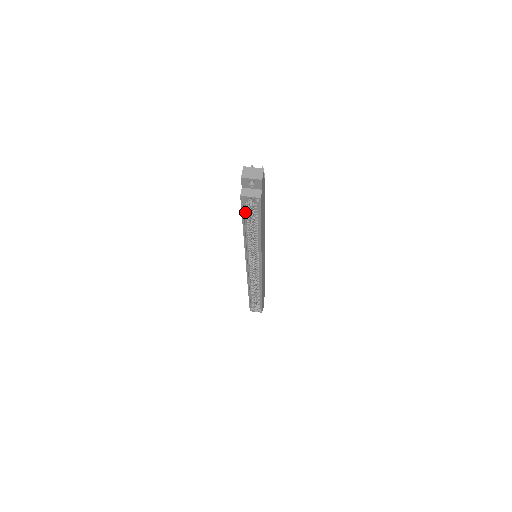
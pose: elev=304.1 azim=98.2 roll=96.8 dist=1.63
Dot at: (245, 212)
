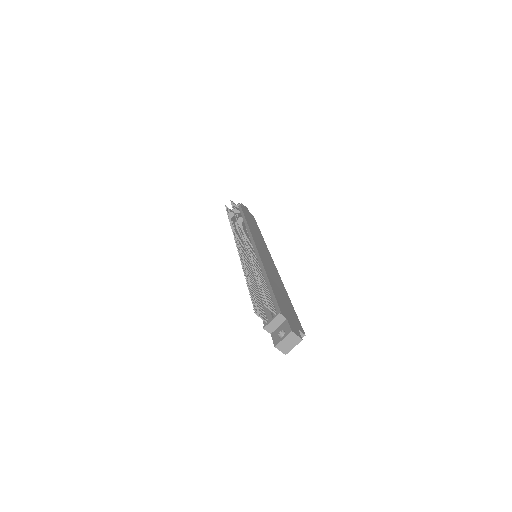
Dot at: occluded
